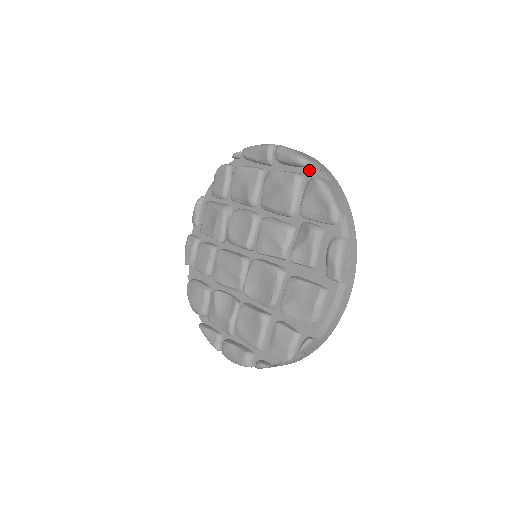
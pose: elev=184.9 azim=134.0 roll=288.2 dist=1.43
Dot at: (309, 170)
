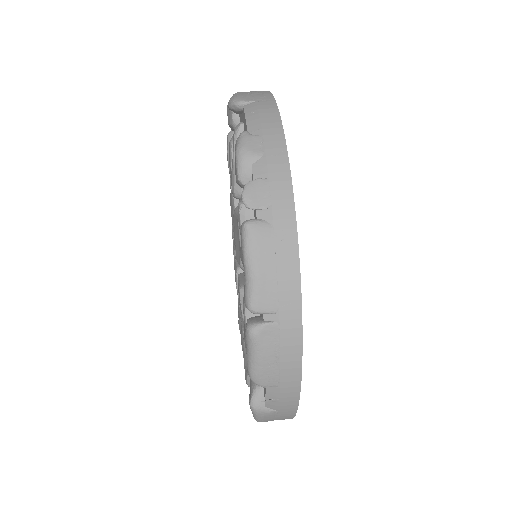
Dot at: occluded
